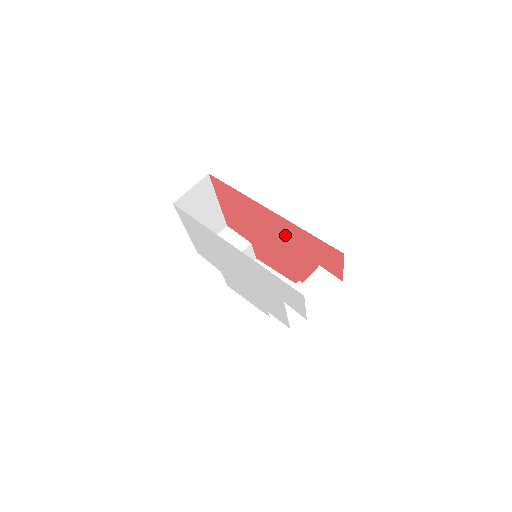
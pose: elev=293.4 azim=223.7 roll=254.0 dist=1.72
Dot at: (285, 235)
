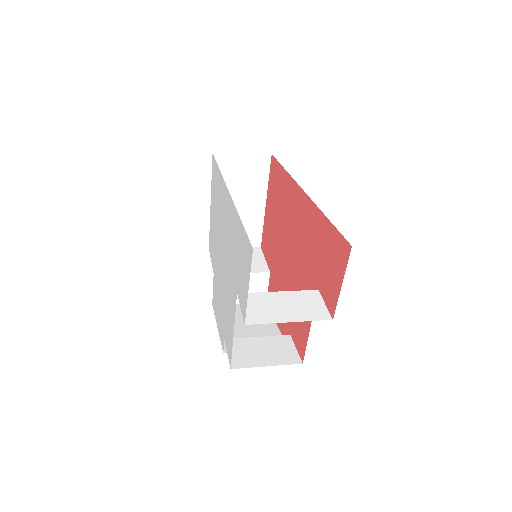
Dot at: (302, 237)
